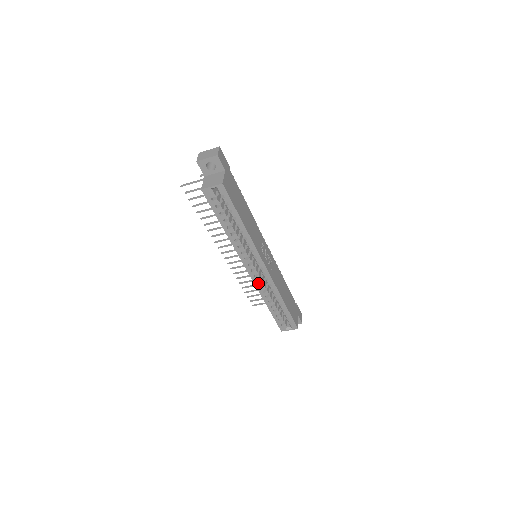
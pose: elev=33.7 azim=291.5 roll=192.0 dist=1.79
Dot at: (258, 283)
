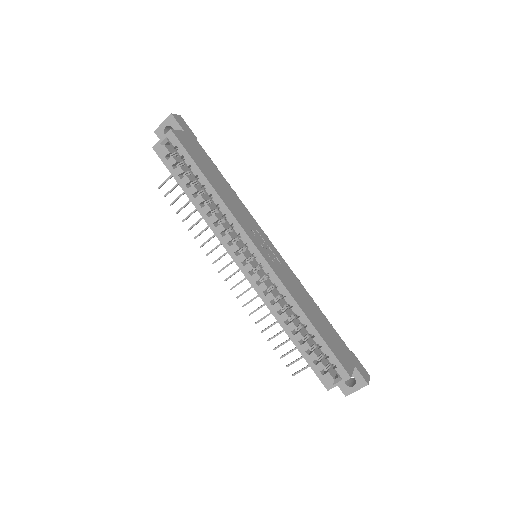
Dot at: (259, 287)
